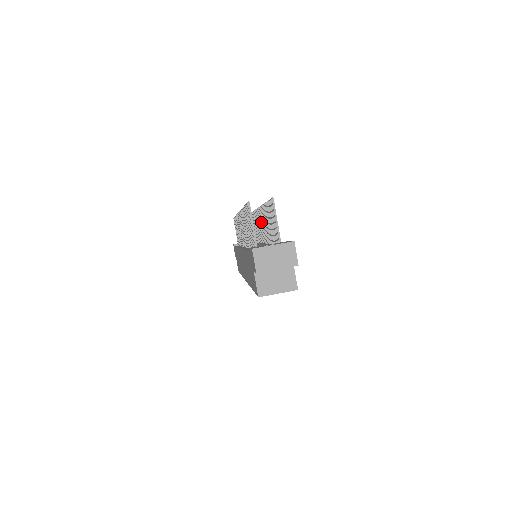
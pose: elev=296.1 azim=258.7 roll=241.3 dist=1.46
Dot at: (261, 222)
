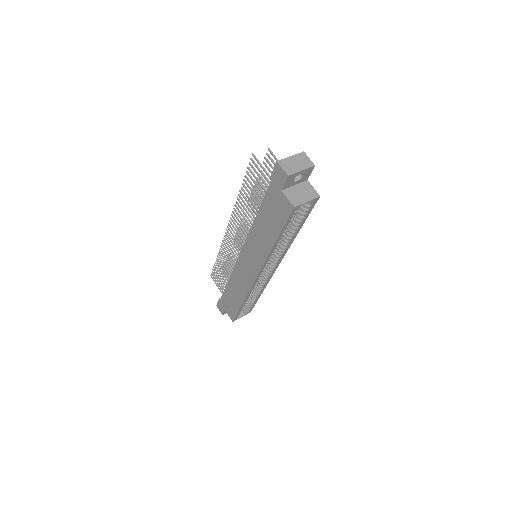
Dot at: occluded
